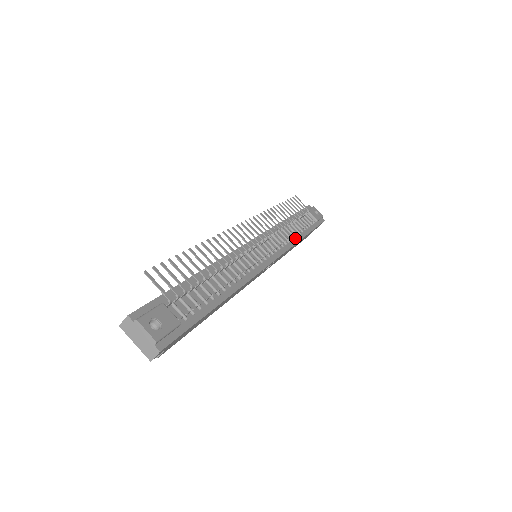
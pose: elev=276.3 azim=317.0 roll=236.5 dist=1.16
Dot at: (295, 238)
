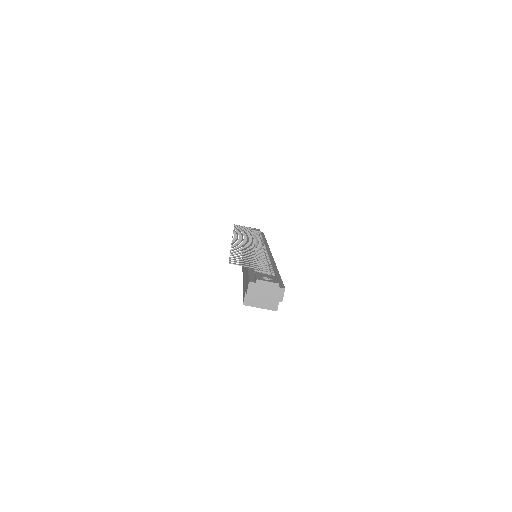
Dot at: occluded
